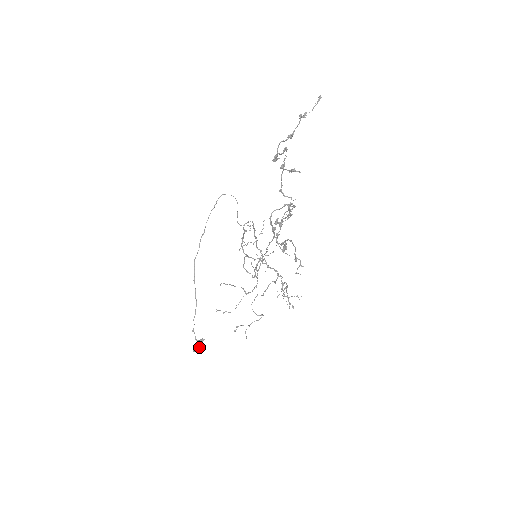
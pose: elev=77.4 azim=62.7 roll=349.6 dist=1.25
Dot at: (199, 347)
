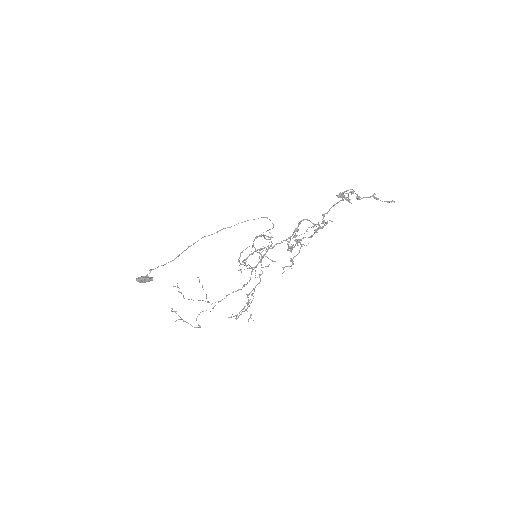
Dot at: (144, 280)
